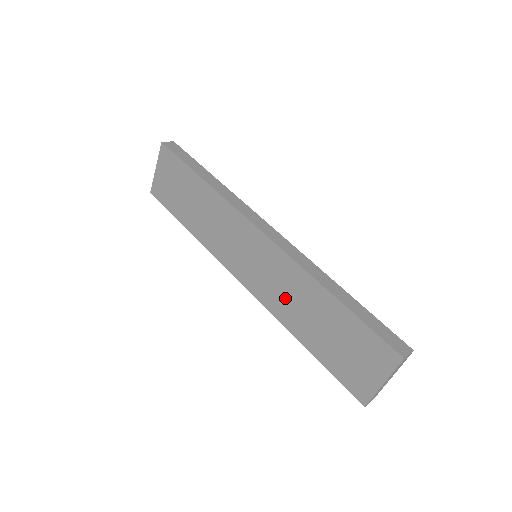
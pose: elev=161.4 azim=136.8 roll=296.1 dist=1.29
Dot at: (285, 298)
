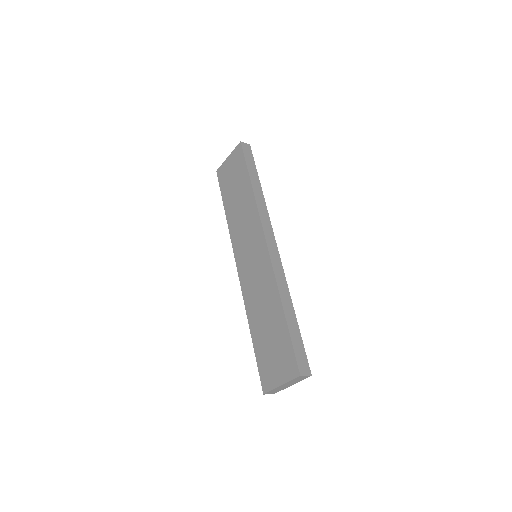
Dot at: (256, 295)
